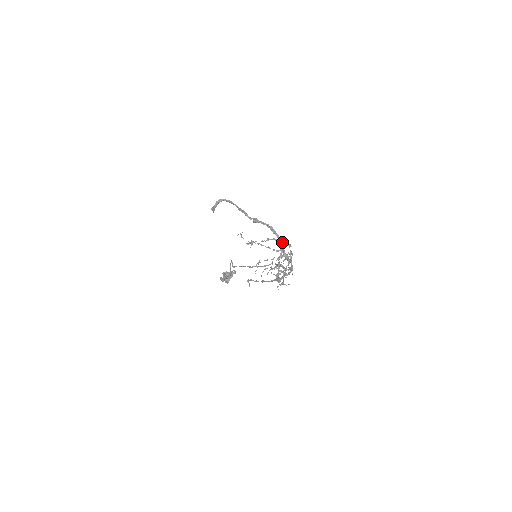
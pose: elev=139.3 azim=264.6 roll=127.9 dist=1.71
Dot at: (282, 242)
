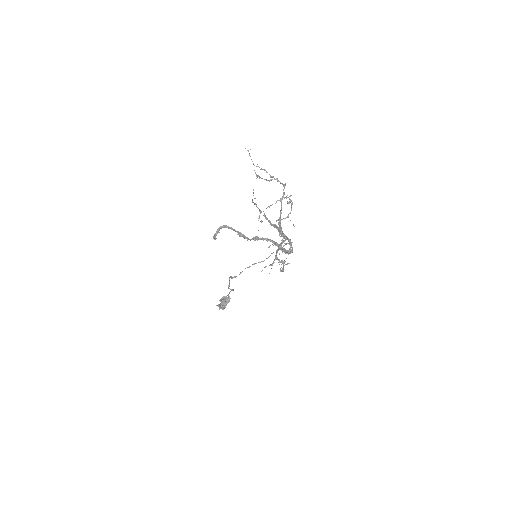
Dot at: (281, 246)
